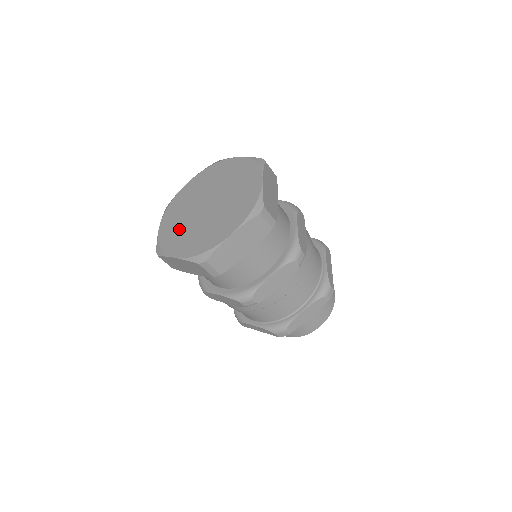
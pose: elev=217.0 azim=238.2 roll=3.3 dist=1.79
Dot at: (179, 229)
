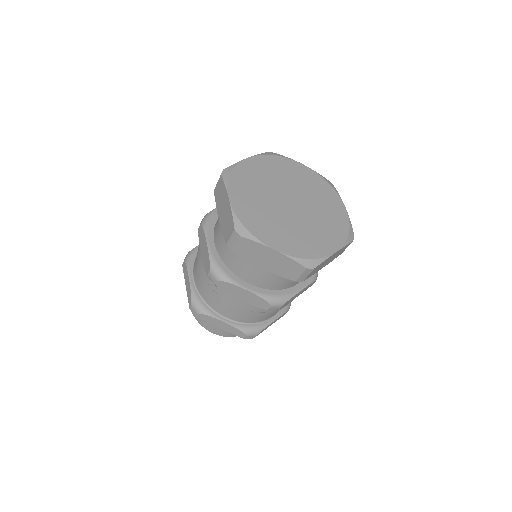
Dot at: (264, 215)
